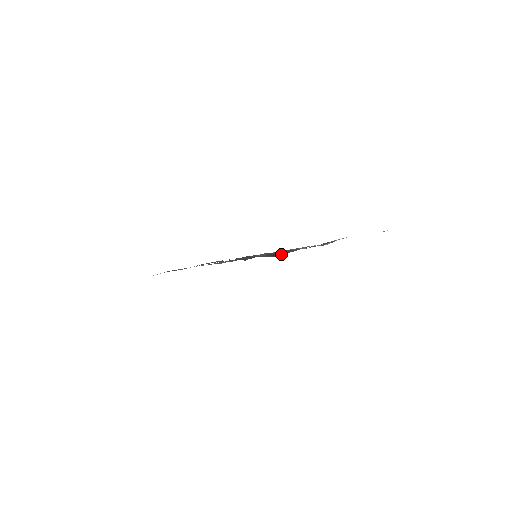
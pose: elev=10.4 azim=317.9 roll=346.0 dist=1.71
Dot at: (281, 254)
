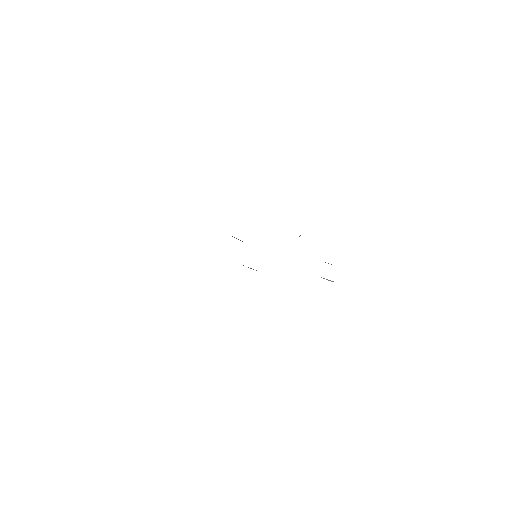
Dot at: occluded
